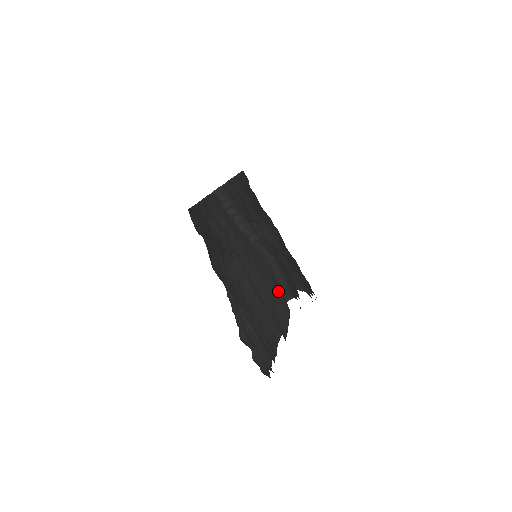
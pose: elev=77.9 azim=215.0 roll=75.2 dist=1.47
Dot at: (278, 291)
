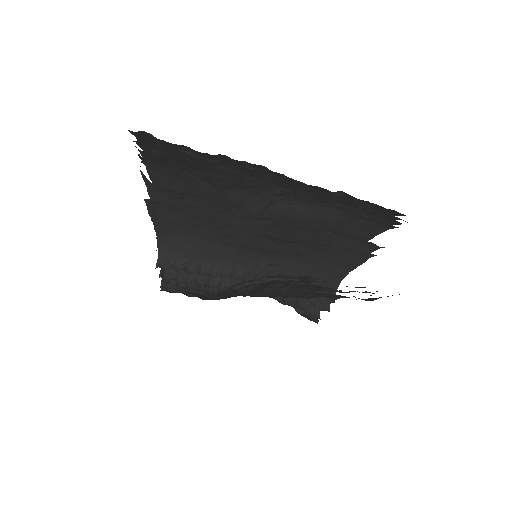
Dot at: occluded
